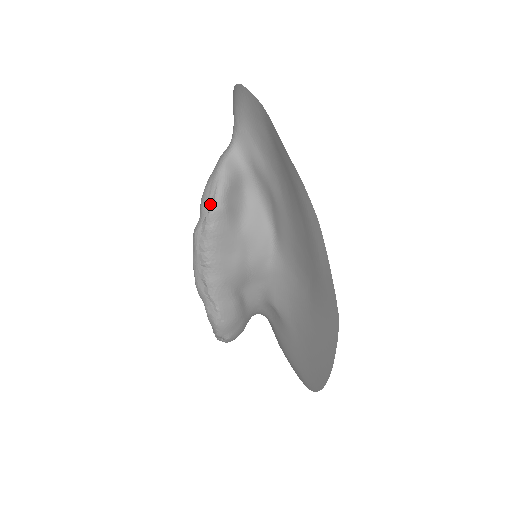
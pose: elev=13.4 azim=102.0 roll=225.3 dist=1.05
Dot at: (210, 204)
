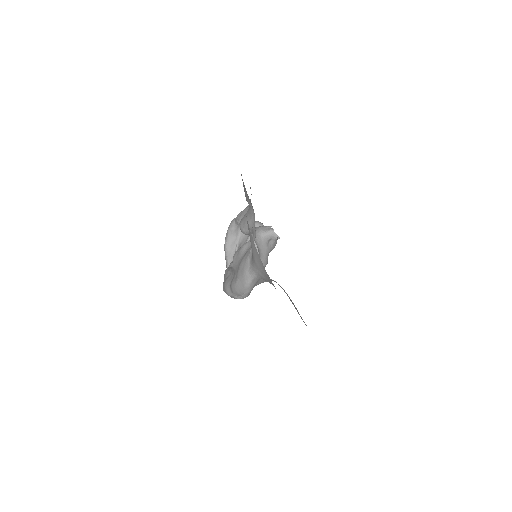
Dot at: (240, 296)
